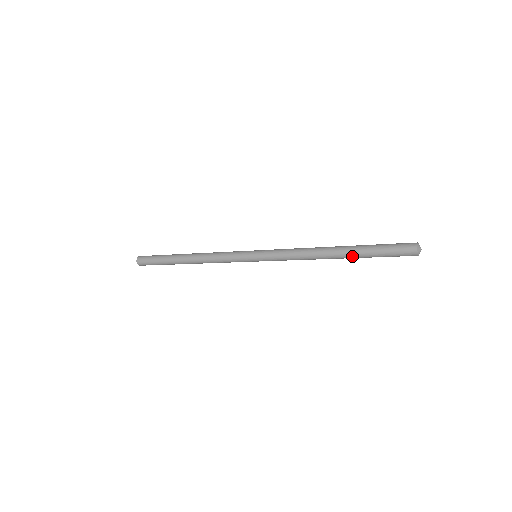
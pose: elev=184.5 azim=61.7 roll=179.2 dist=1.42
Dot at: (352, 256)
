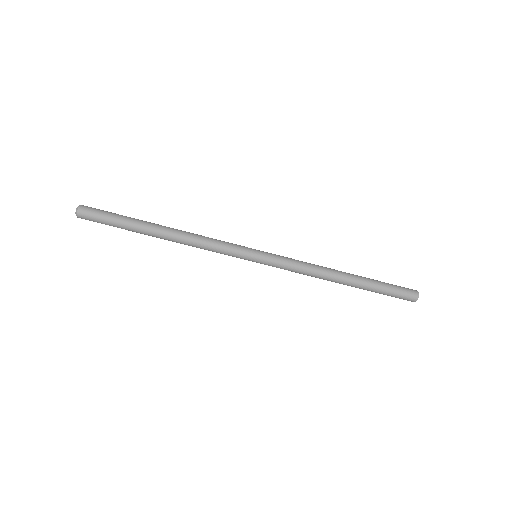
Dot at: (361, 286)
